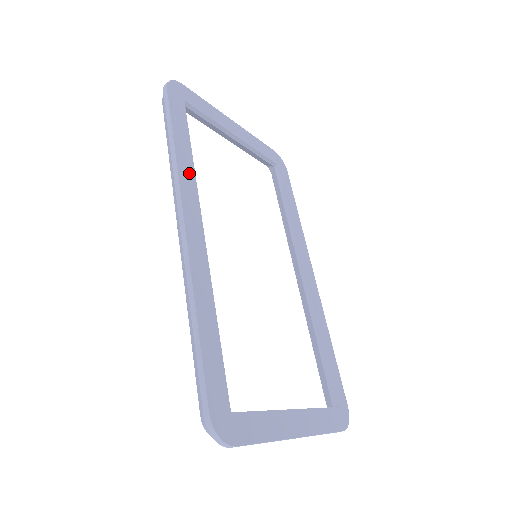
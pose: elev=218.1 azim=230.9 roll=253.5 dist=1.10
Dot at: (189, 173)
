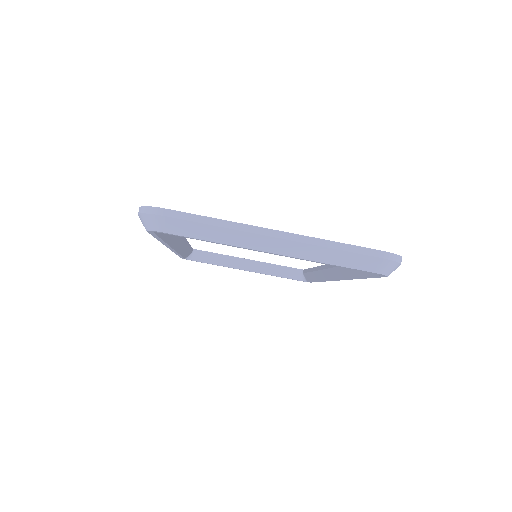
Dot at: occluded
